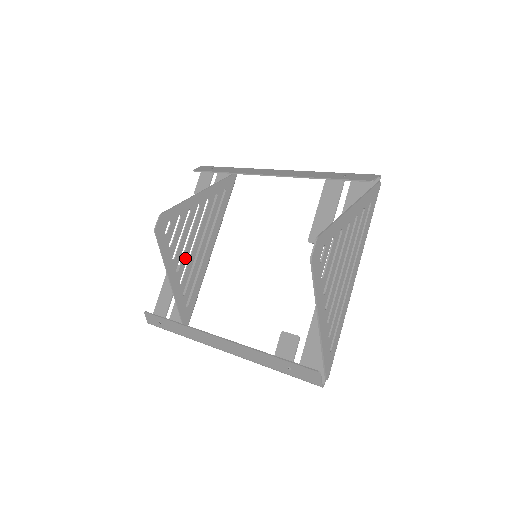
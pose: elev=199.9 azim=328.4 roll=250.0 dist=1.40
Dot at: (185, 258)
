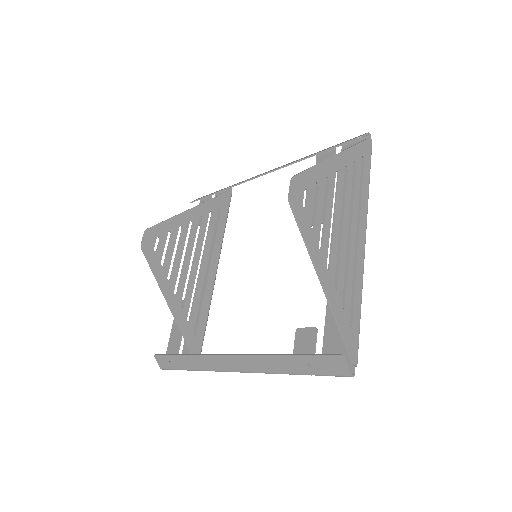
Dot at: (183, 279)
